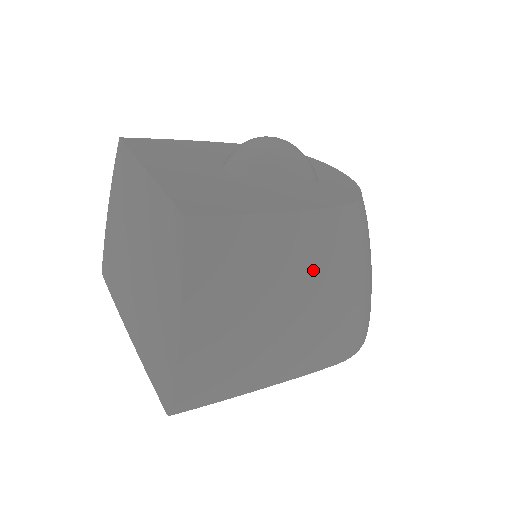
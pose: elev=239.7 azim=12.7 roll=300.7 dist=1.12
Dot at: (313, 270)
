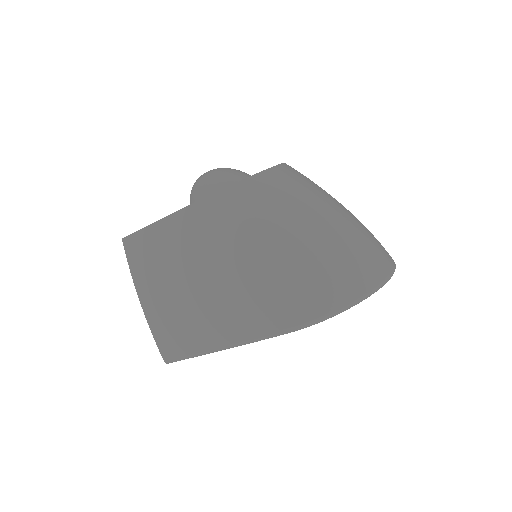
Dot at: (201, 248)
